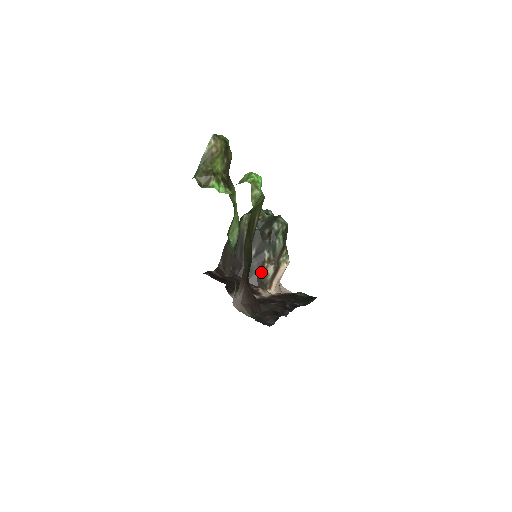
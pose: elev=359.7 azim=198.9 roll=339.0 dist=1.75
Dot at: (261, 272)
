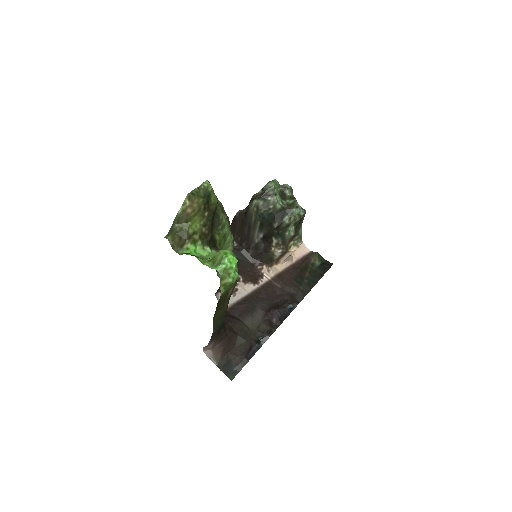
Dot at: (268, 252)
